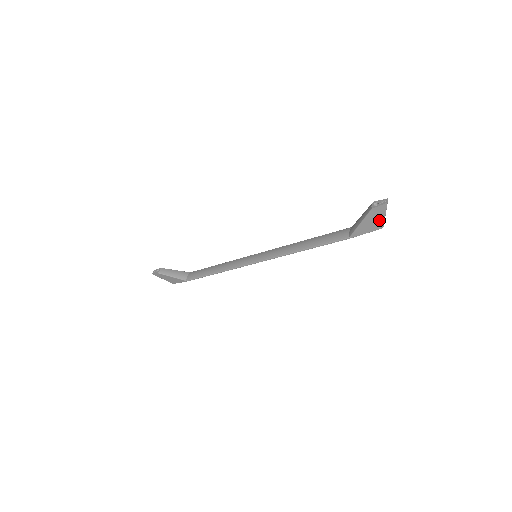
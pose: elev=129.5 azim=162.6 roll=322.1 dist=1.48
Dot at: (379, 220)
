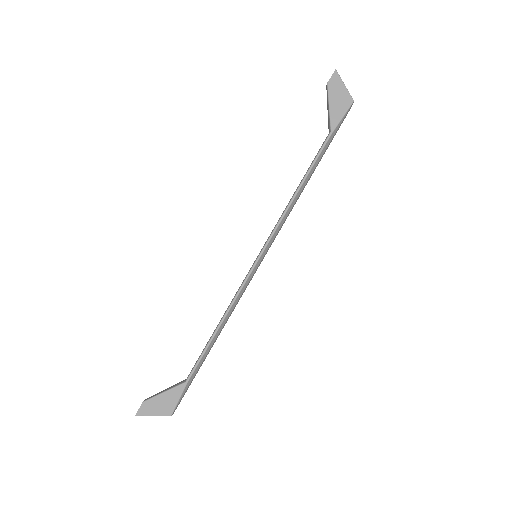
Dot at: (343, 93)
